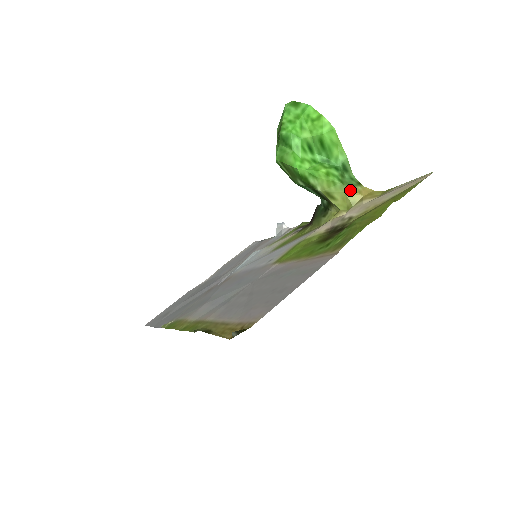
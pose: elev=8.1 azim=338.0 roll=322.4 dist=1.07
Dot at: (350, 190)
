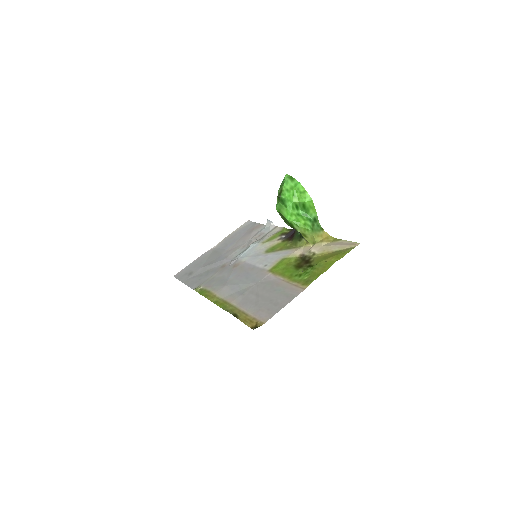
Dot at: (316, 234)
